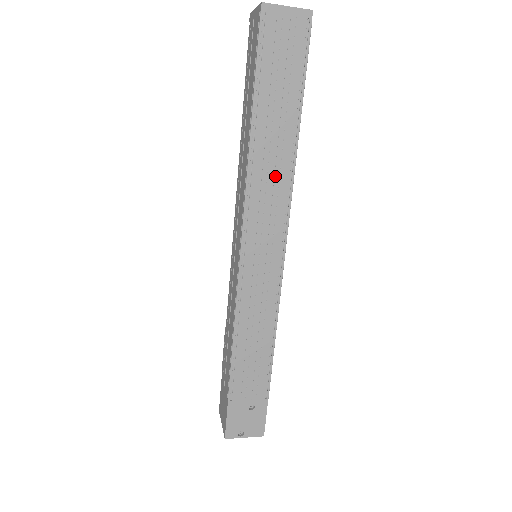
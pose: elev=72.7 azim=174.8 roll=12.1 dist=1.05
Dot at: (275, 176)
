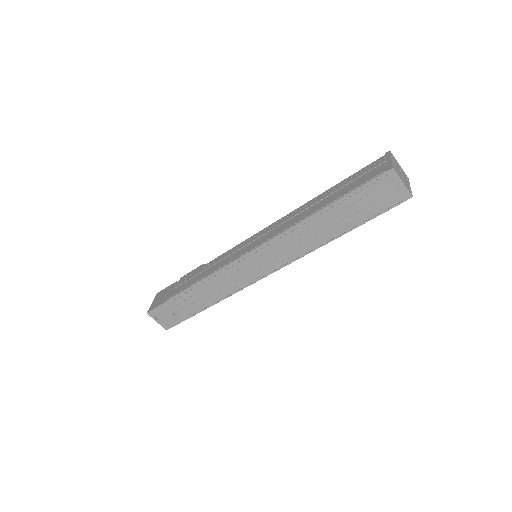
Dot at: (305, 241)
